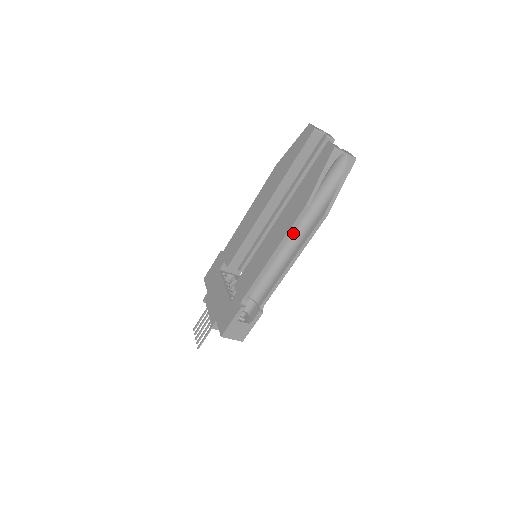
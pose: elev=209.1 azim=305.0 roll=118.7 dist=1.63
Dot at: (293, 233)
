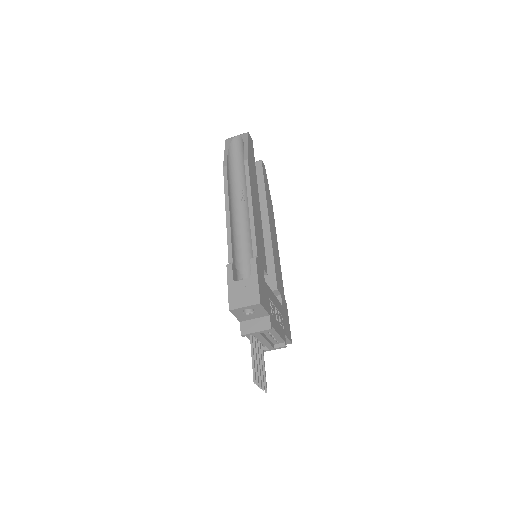
Dot at: (244, 197)
